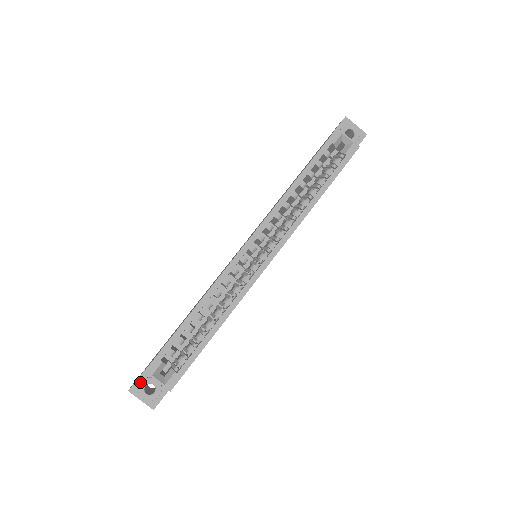
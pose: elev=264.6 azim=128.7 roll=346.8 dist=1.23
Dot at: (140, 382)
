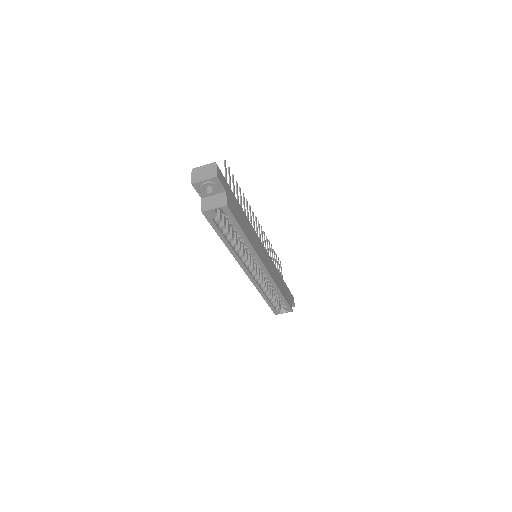
Dot at: occluded
